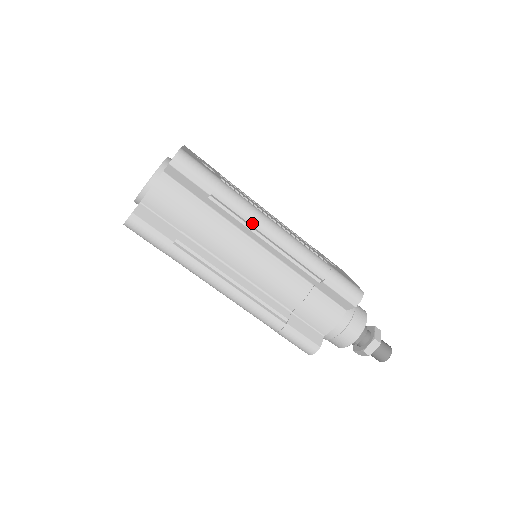
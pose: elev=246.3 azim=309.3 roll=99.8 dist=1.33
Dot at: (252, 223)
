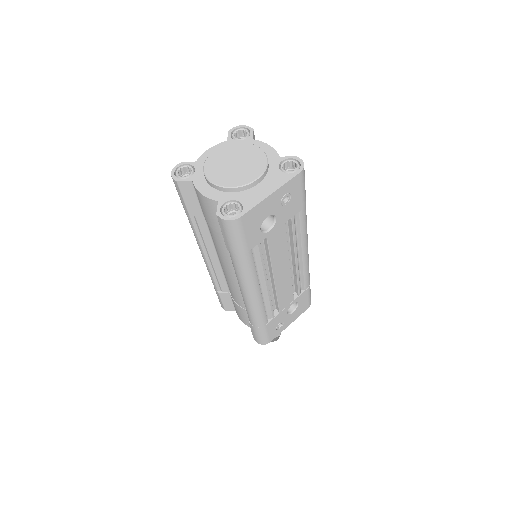
Dot at: (238, 279)
